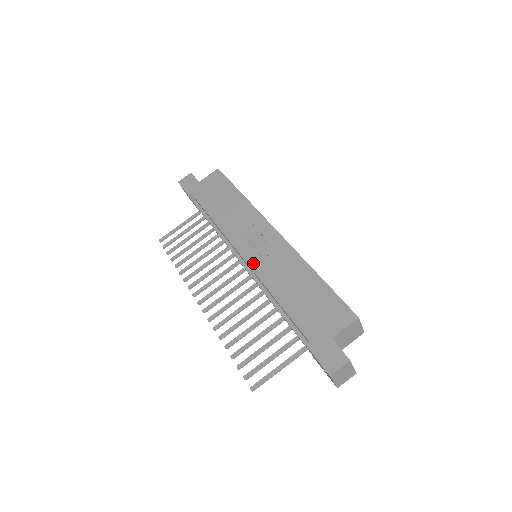
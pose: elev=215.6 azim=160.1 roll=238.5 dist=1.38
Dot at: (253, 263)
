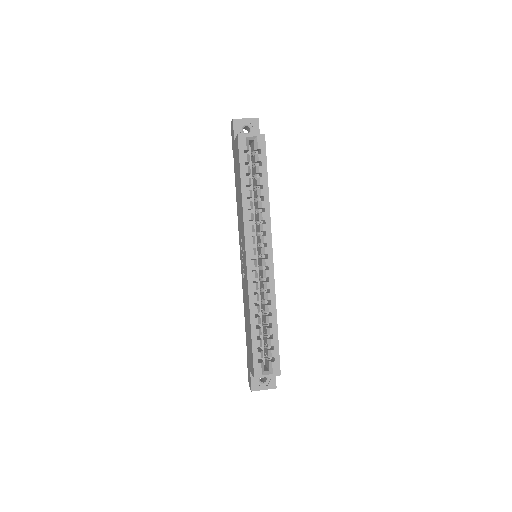
Dot at: (242, 273)
